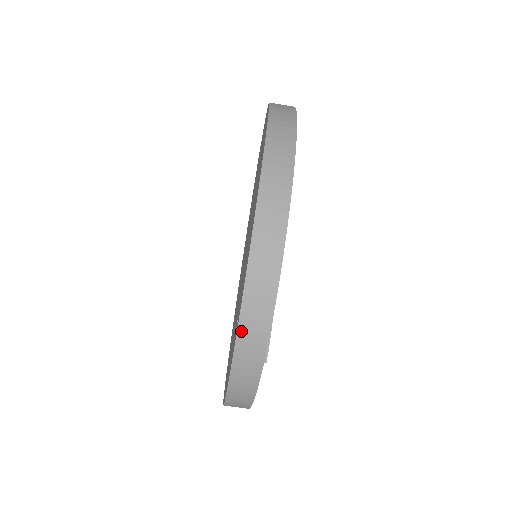
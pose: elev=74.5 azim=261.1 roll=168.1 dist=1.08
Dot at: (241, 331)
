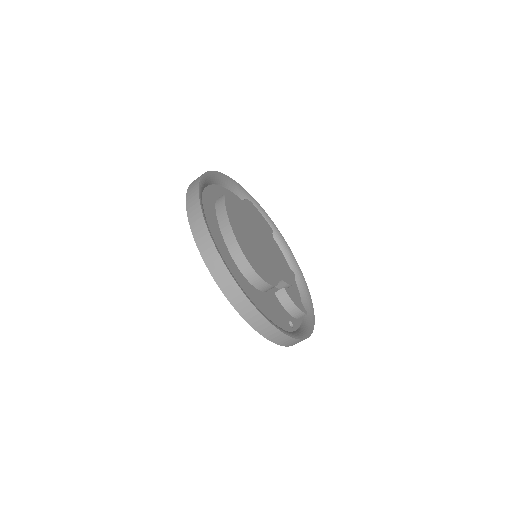
Dot at: (292, 345)
